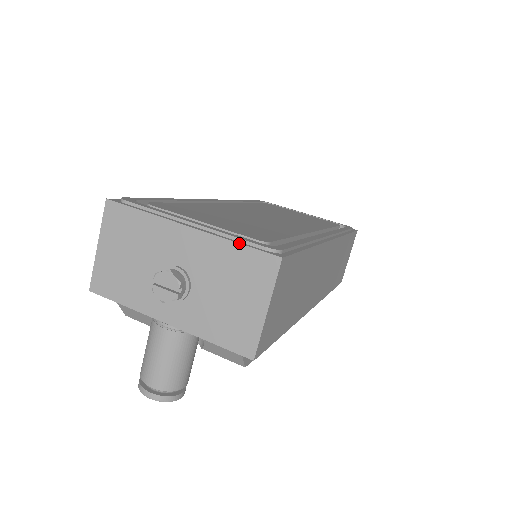
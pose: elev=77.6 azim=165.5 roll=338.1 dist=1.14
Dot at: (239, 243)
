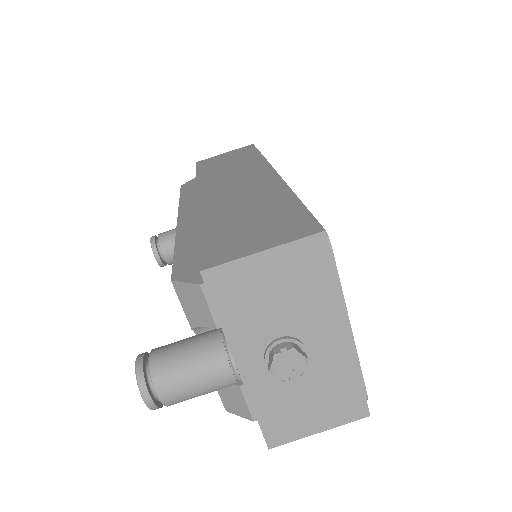
Dot at: (362, 382)
